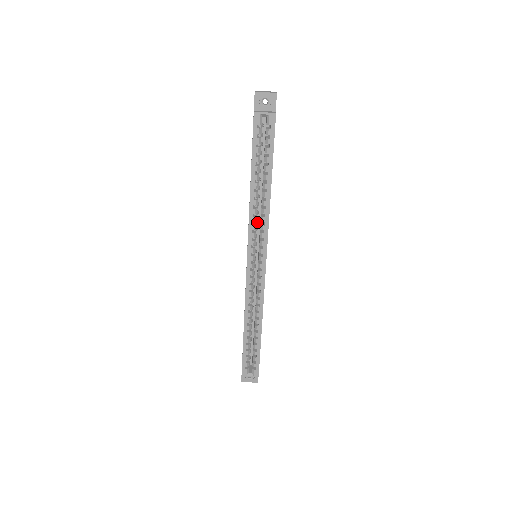
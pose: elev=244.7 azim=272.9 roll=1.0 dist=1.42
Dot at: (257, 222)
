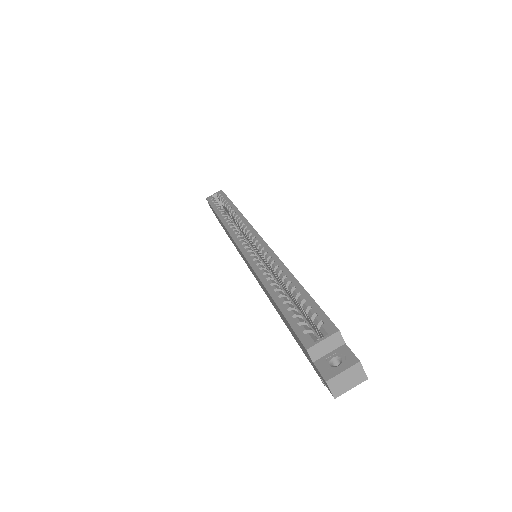
Dot at: occluded
